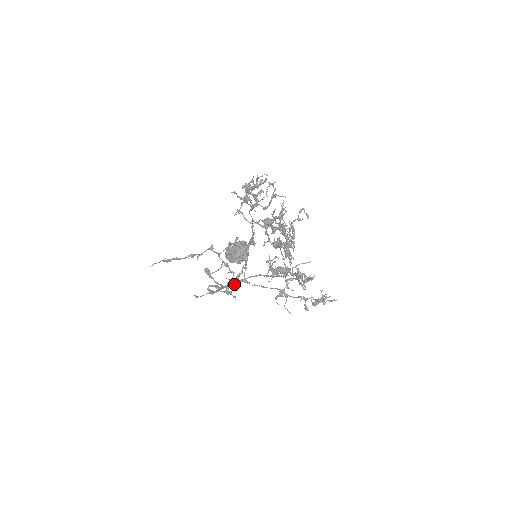
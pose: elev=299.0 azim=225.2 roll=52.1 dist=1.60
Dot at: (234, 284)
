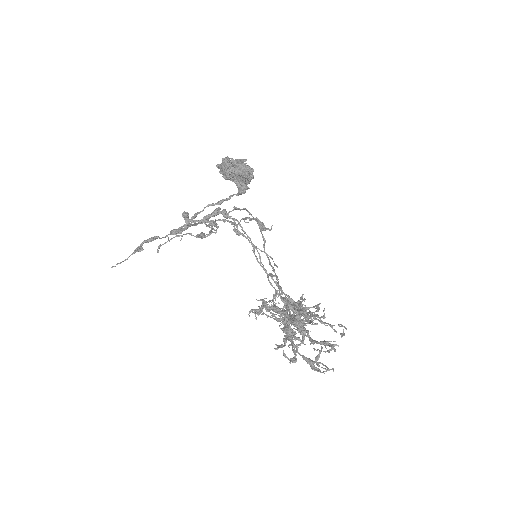
Dot at: (211, 229)
